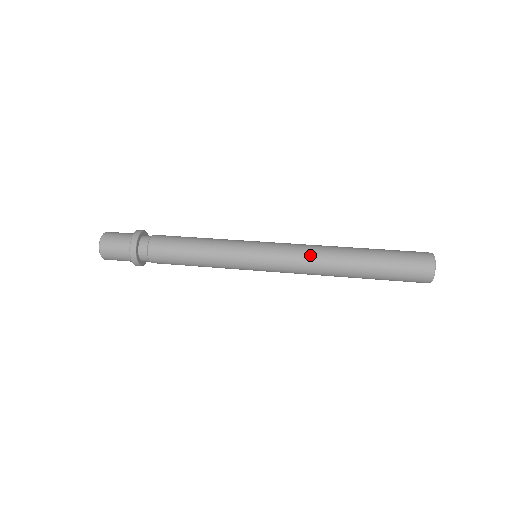
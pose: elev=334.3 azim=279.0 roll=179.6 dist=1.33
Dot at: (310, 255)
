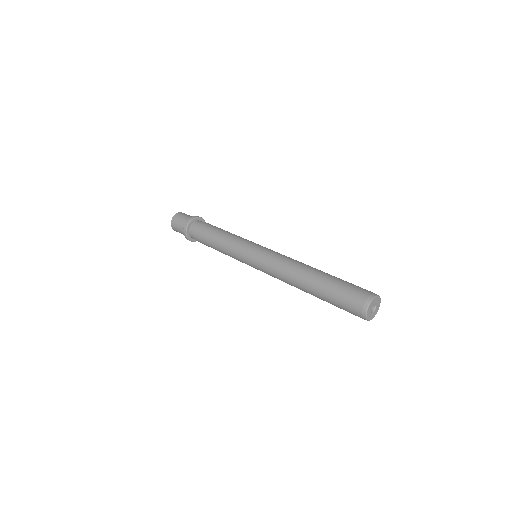
Dot at: (286, 262)
